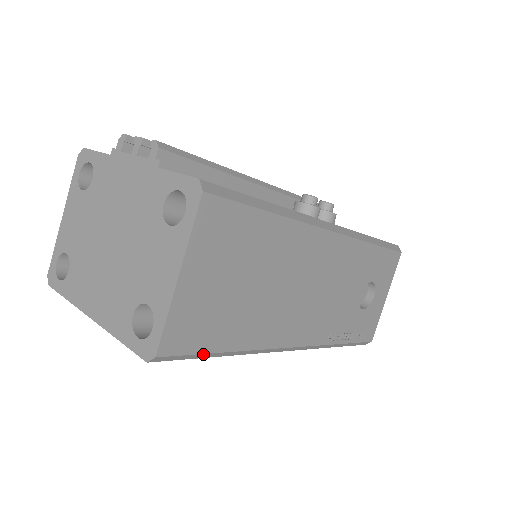
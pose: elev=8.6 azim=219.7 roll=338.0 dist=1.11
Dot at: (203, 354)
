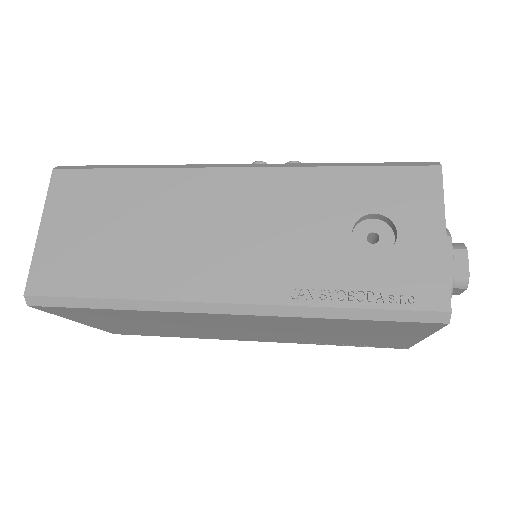
Dot at: (76, 299)
